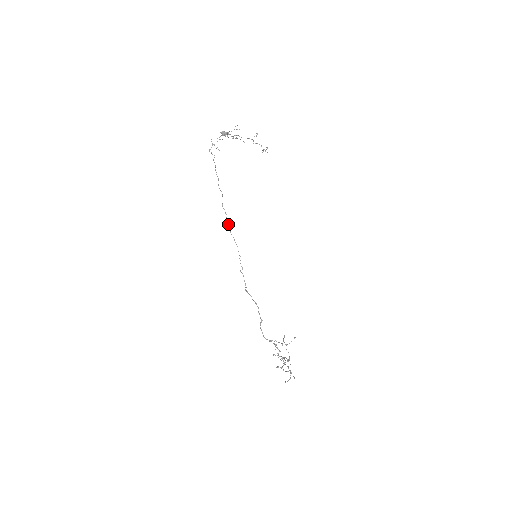
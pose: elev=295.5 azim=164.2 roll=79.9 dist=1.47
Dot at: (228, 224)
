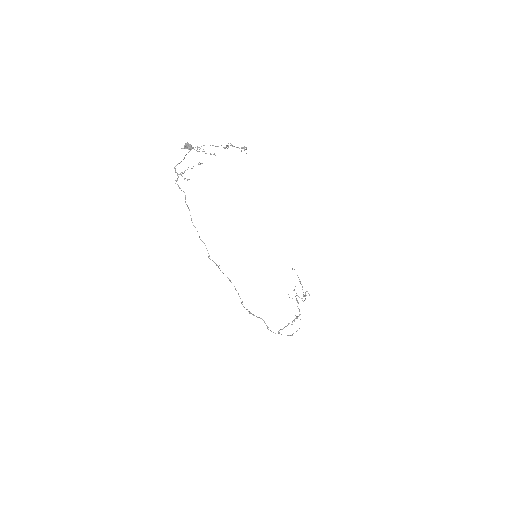
Dot at: (220, 270)
